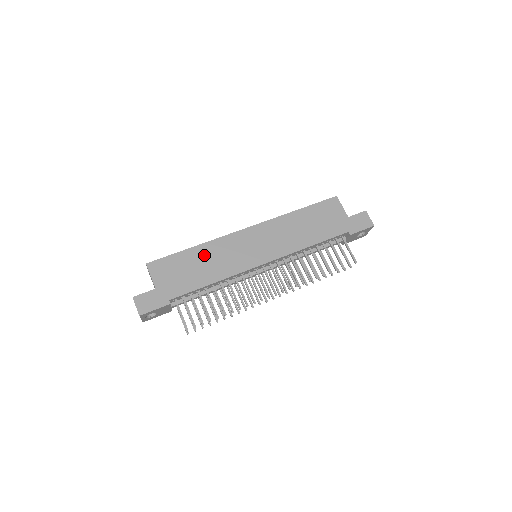
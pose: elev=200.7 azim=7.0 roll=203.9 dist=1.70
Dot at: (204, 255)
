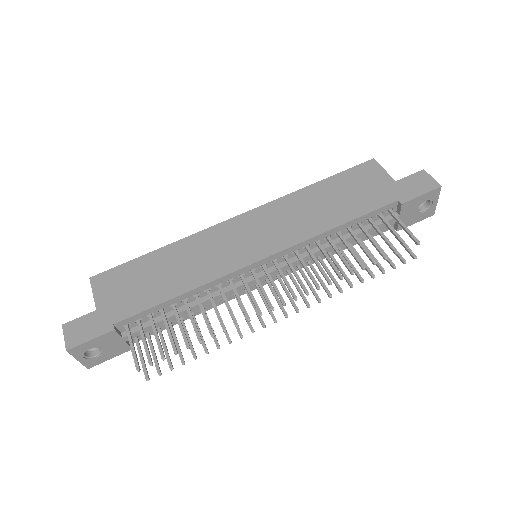
Dot at: (172, 258)
